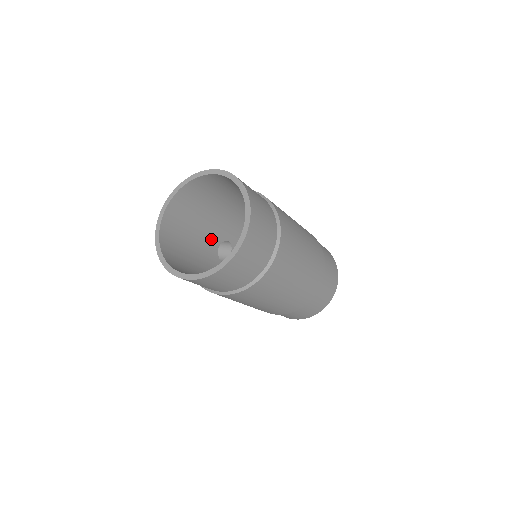
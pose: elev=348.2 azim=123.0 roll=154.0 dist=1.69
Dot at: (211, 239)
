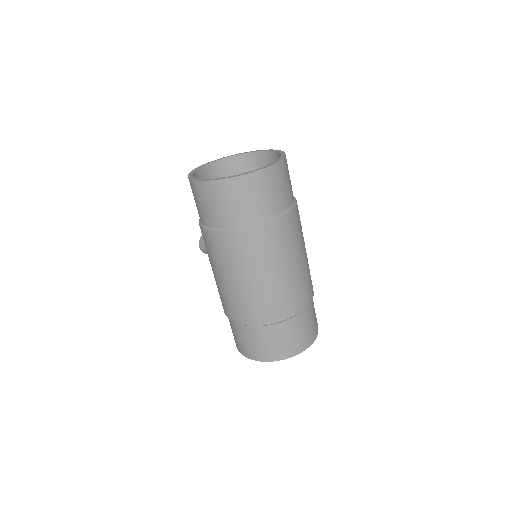
Dot at: occluded
